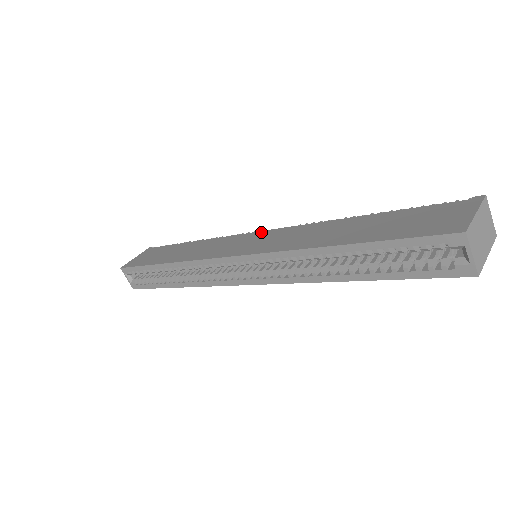
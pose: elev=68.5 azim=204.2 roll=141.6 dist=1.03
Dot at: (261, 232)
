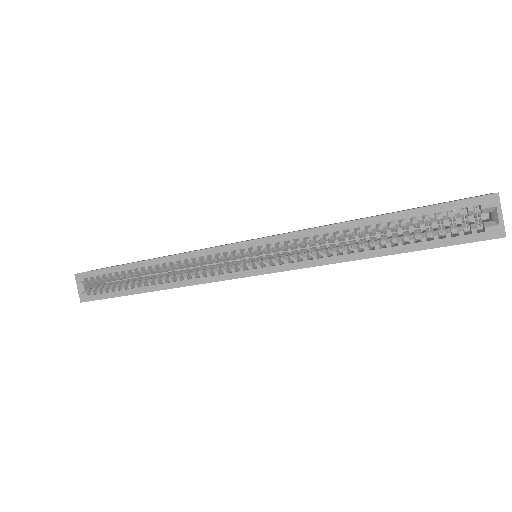
Dot at: occluded
